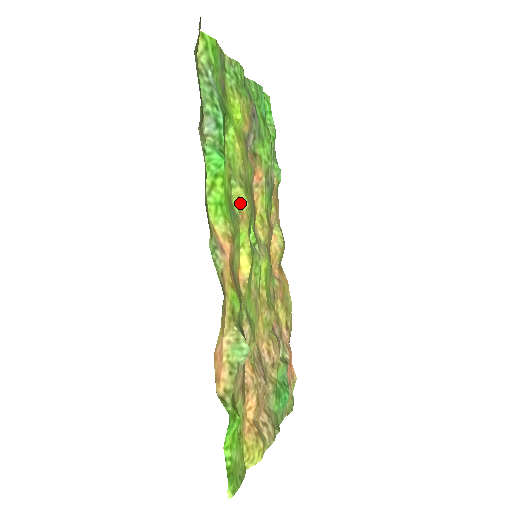
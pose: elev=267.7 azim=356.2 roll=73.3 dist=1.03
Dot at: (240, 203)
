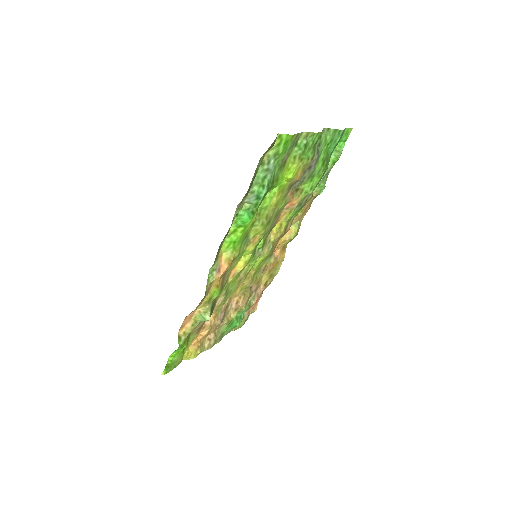
Dot at: (257, 232)
